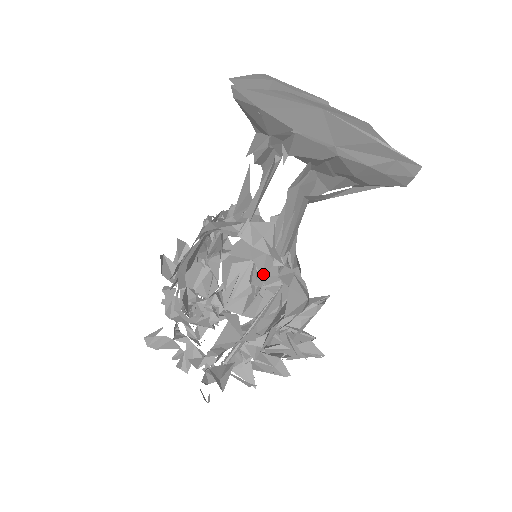
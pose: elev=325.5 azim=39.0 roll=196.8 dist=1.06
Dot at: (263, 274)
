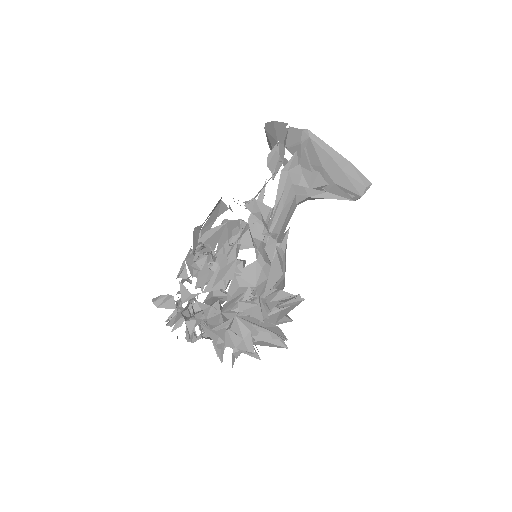
Dot at: (260, 296)
